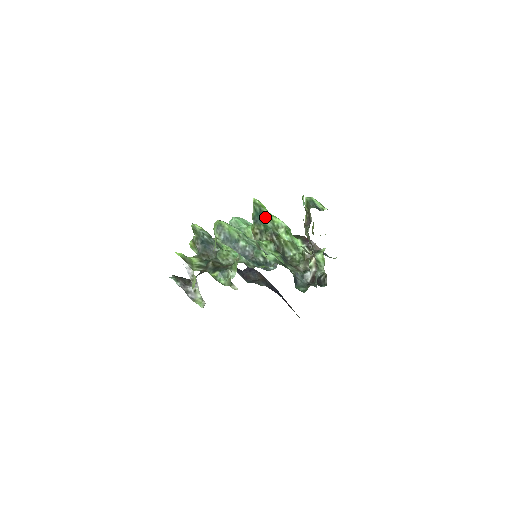
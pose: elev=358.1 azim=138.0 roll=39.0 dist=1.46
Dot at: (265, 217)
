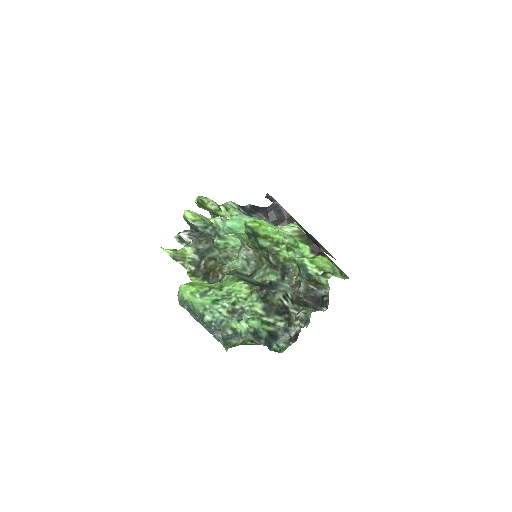
Dot at: (260, 237)
